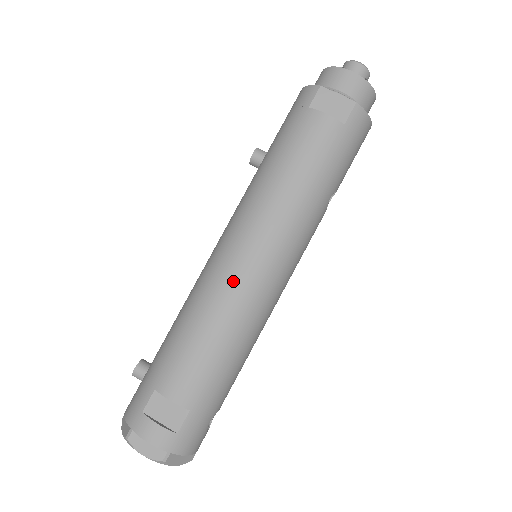
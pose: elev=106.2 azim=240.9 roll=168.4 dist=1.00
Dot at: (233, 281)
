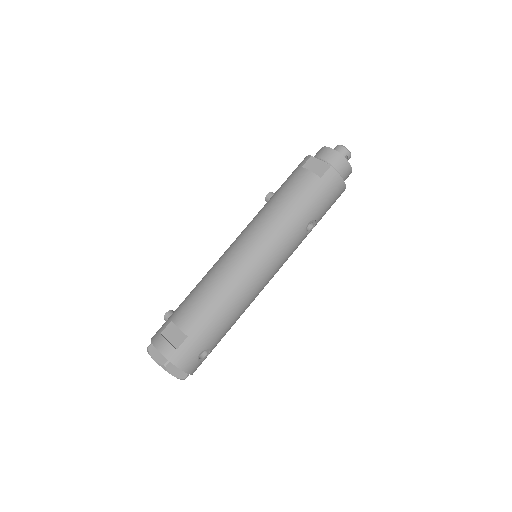
Dot at: (232, 261)
